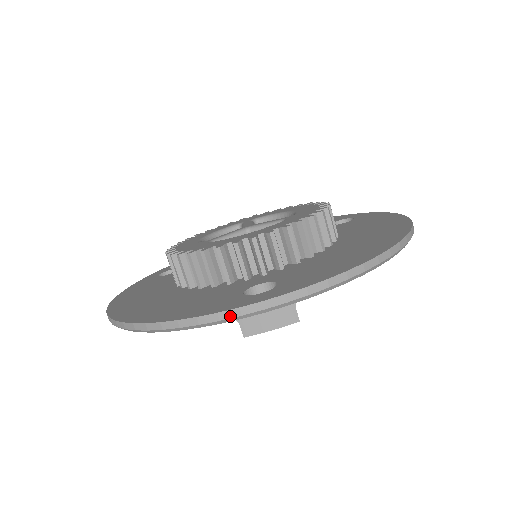
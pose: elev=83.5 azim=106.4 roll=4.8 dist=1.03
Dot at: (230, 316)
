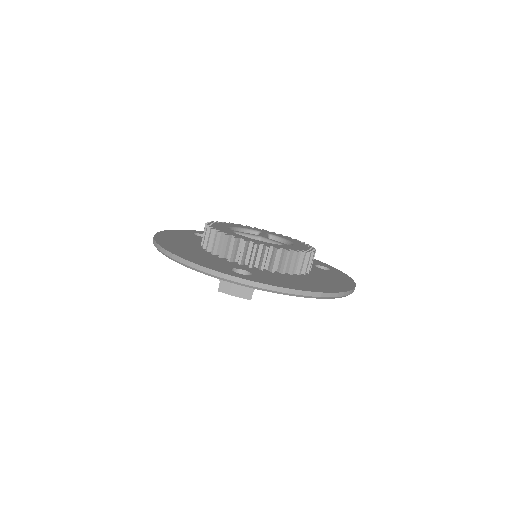
Dot at: (217, 275)
